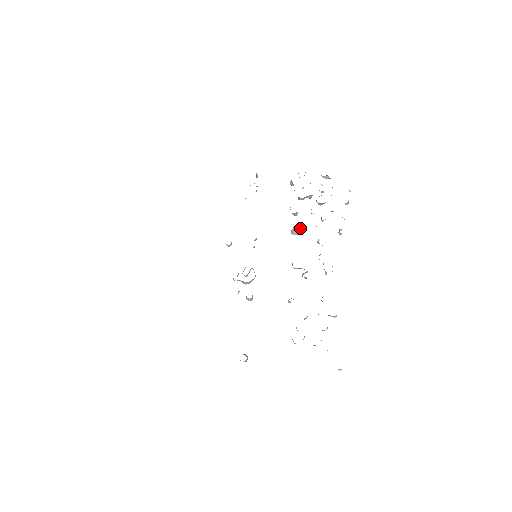
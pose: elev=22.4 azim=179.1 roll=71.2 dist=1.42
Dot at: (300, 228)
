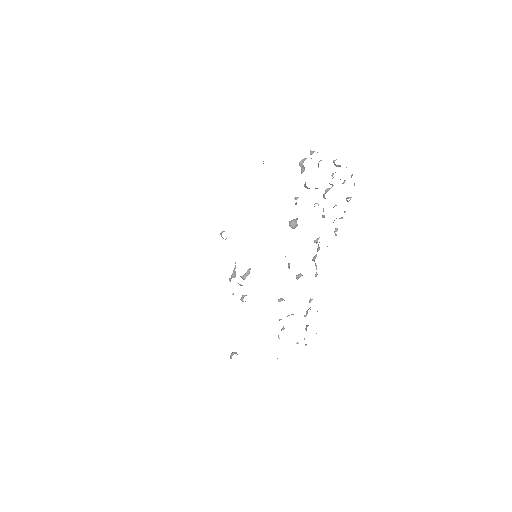
Dot at: occluded
